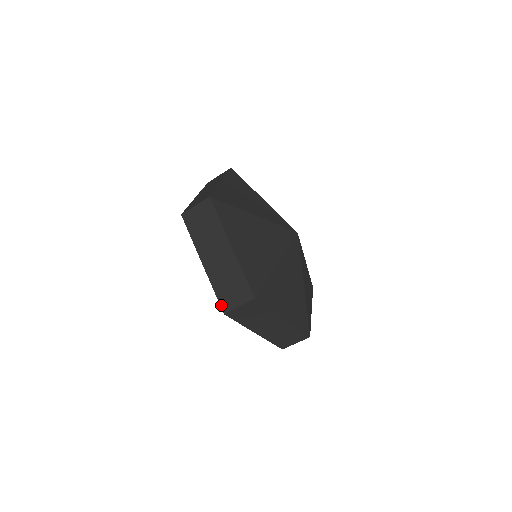
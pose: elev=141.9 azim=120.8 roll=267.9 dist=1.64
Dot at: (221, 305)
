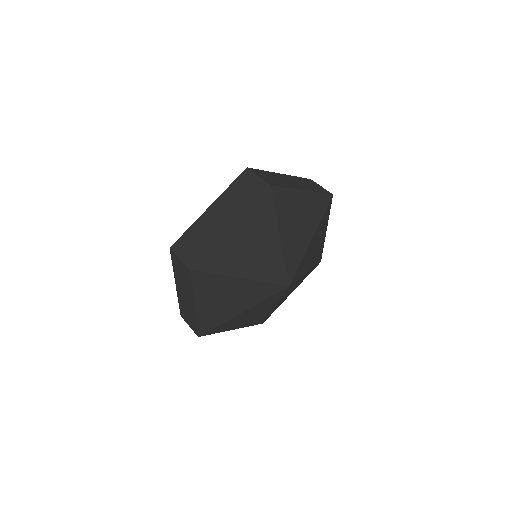
Dot at: (180, 312)
